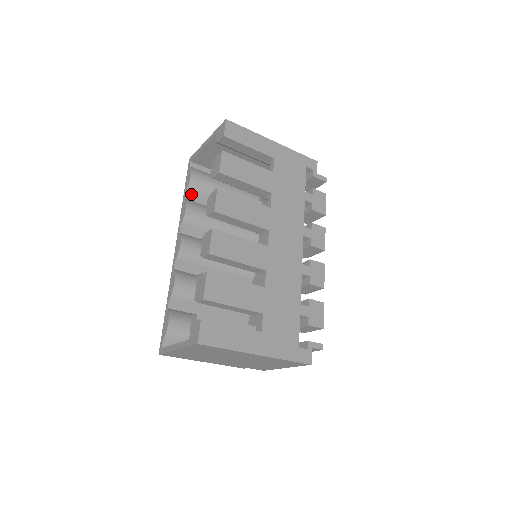
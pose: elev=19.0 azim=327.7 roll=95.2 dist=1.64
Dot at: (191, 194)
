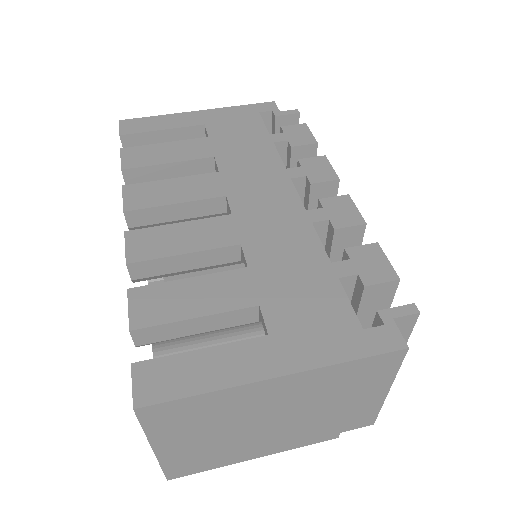
Dot at: occluded
